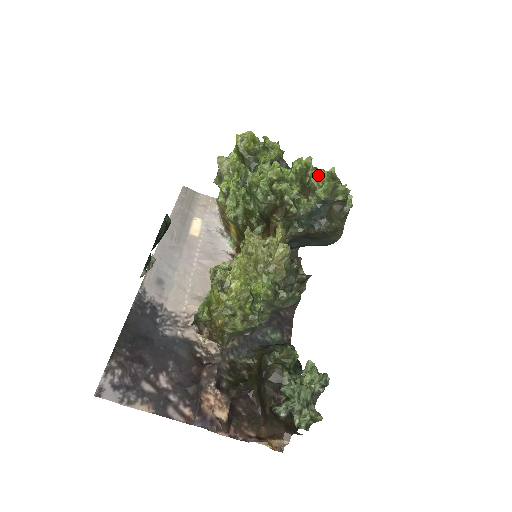
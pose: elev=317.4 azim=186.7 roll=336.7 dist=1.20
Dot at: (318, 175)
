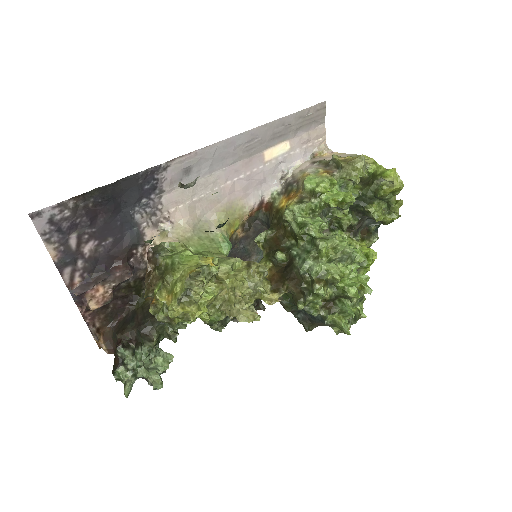
Dot at: (349, 313)
